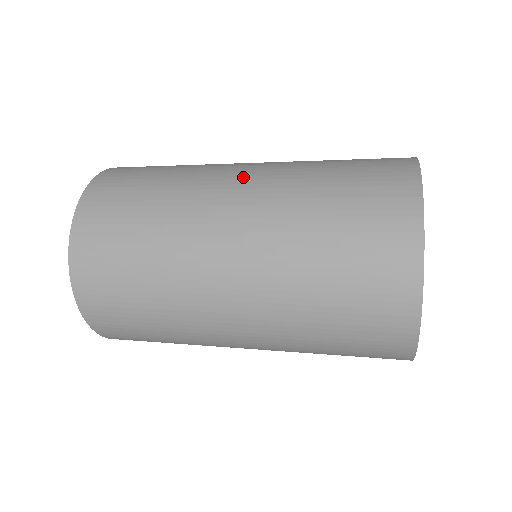
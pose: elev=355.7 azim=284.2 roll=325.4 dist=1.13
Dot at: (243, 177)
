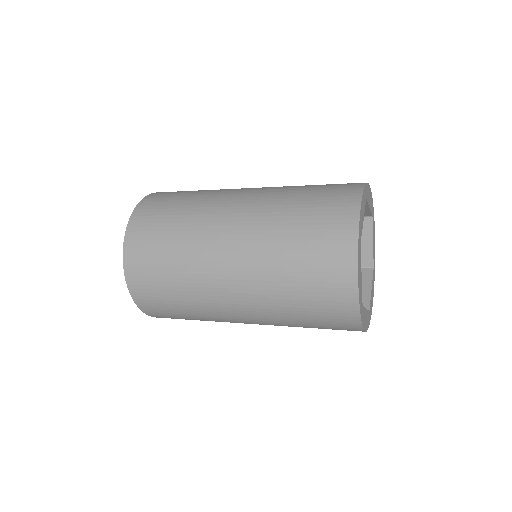
Dot at: occluded
